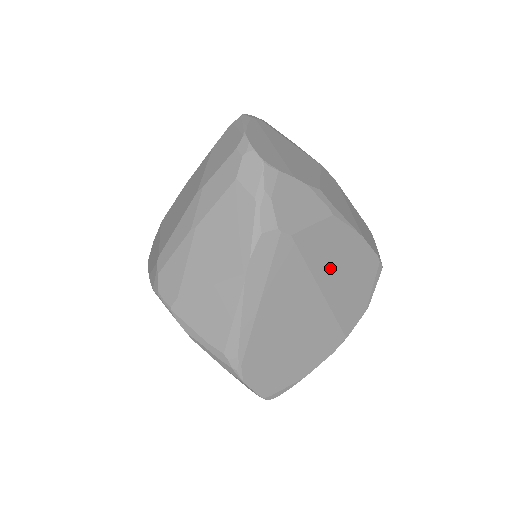
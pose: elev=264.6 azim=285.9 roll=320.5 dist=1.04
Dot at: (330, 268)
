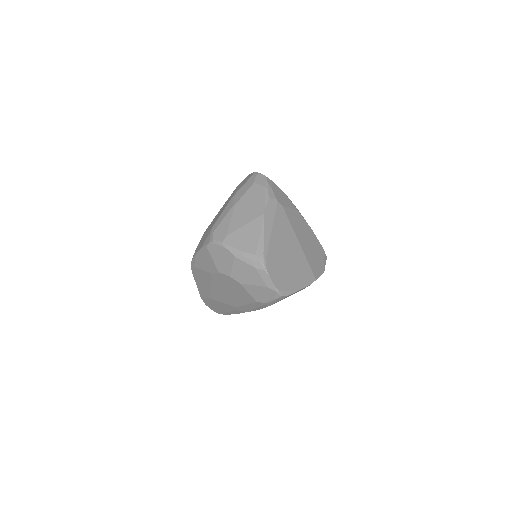
Dot at: (301, 234)
